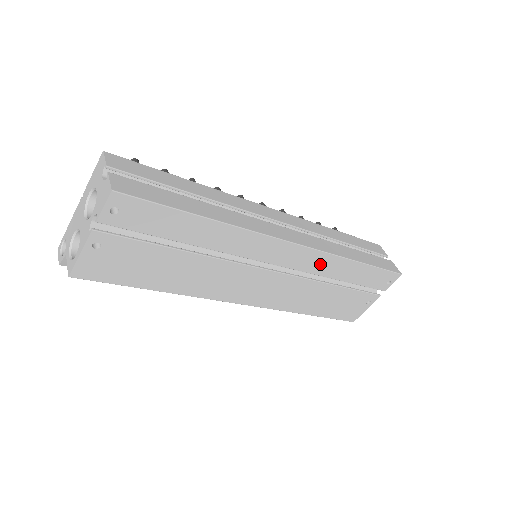
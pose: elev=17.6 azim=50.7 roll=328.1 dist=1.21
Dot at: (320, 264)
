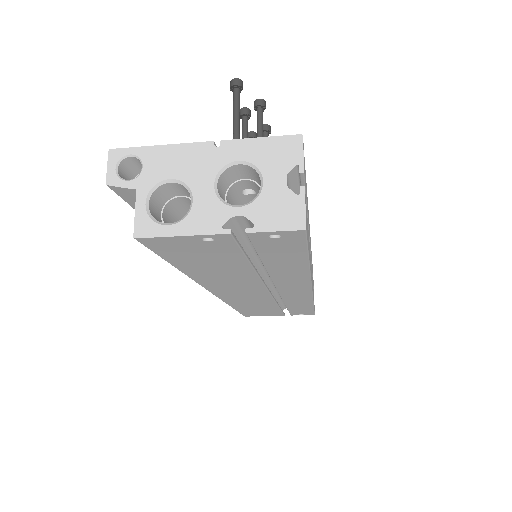
Dot at: (297, 300)
